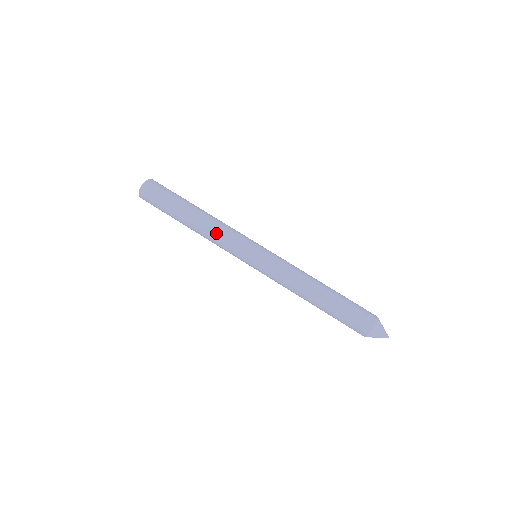
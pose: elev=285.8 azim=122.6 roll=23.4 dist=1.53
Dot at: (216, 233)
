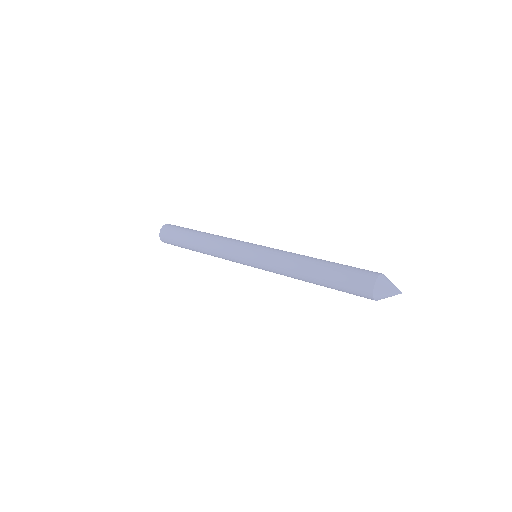
Dot at: (221, 238)
